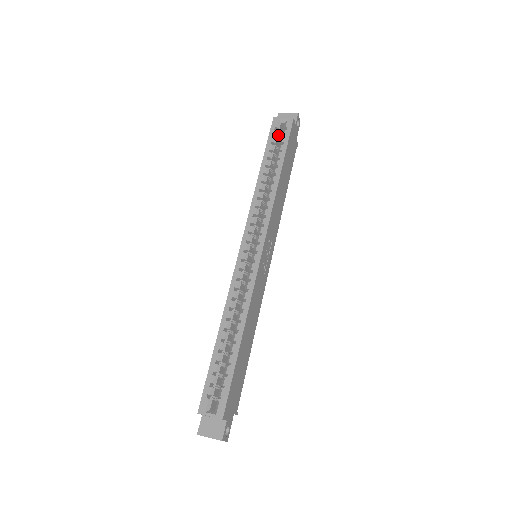
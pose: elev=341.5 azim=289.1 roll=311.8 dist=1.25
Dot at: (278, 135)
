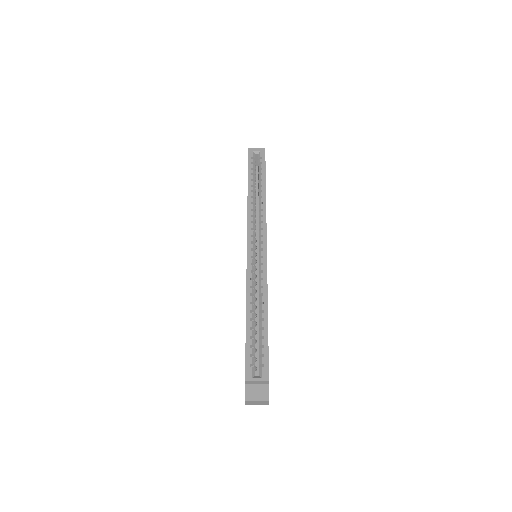
Dot at: (255, 163)
